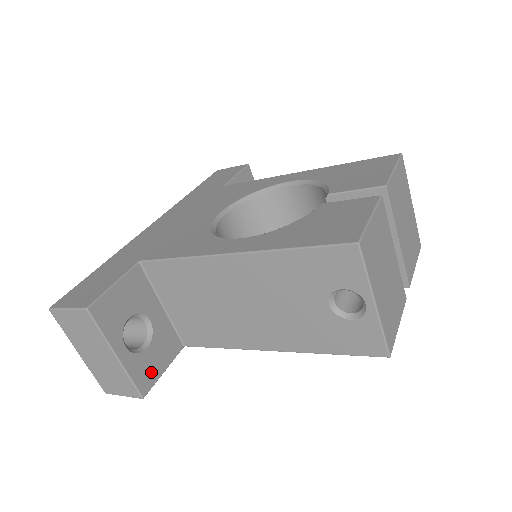
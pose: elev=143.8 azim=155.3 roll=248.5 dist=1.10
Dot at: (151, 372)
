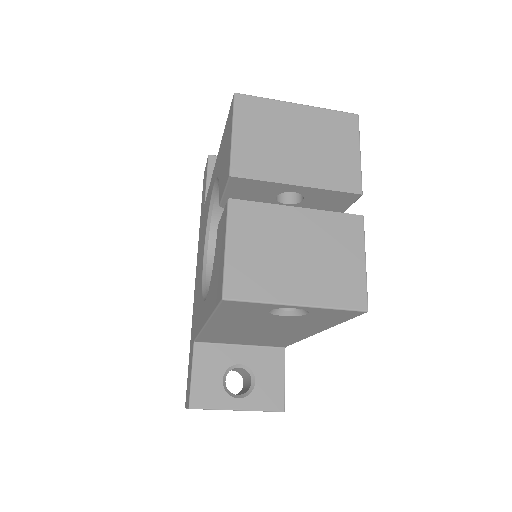
Dot at: (274, 391)
